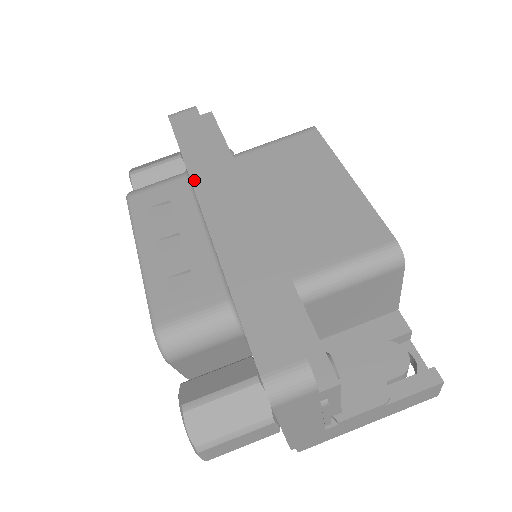
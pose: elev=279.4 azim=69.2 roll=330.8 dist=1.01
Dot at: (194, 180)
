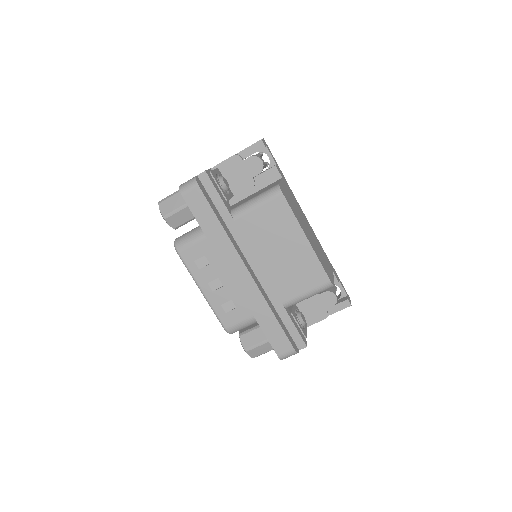
Dot at: (219, 255)
